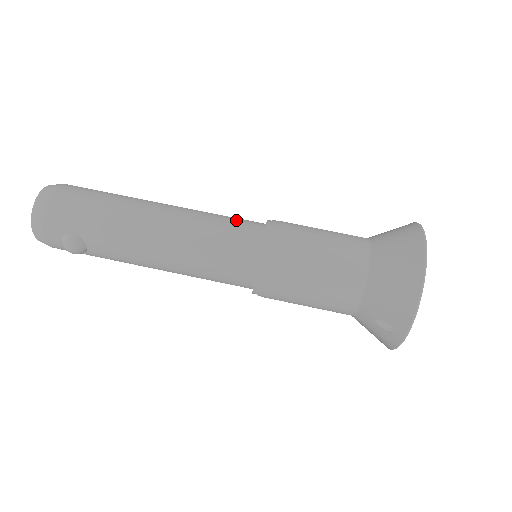
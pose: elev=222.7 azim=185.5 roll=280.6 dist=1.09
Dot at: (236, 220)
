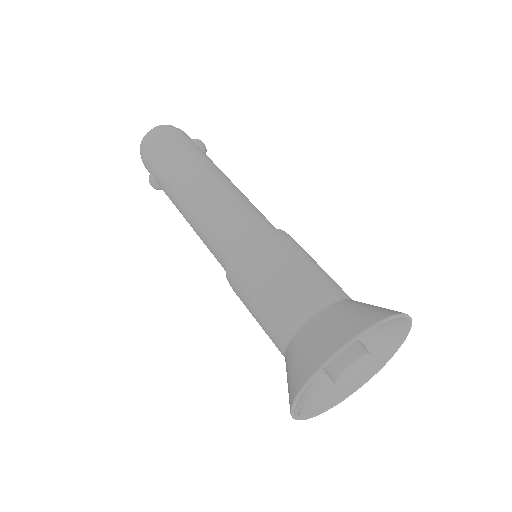
Dot at: (241, 217)
